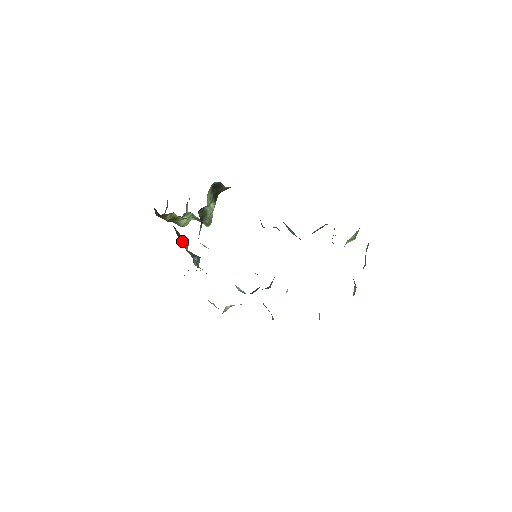
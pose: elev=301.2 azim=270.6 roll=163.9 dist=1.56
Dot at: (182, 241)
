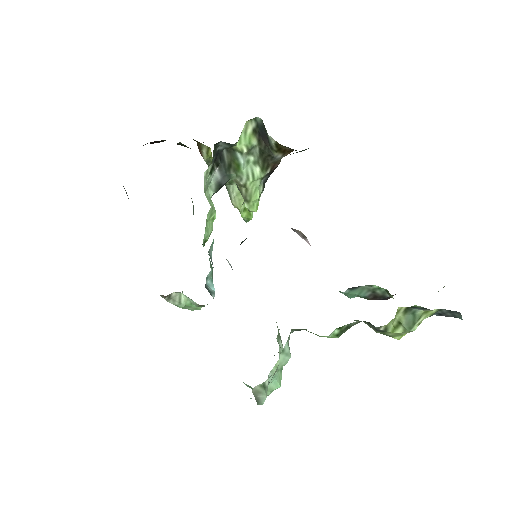
Dot at: occluded
